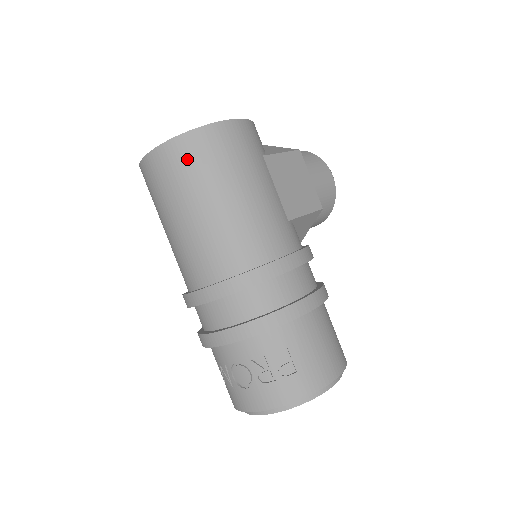
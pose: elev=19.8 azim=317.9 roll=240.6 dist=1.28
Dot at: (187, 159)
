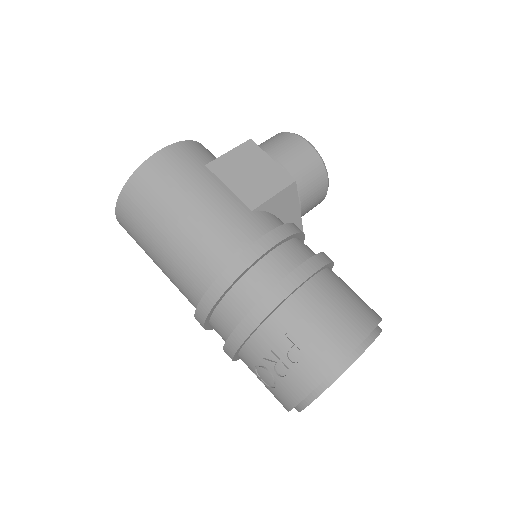
Dot at: (136, 205)
